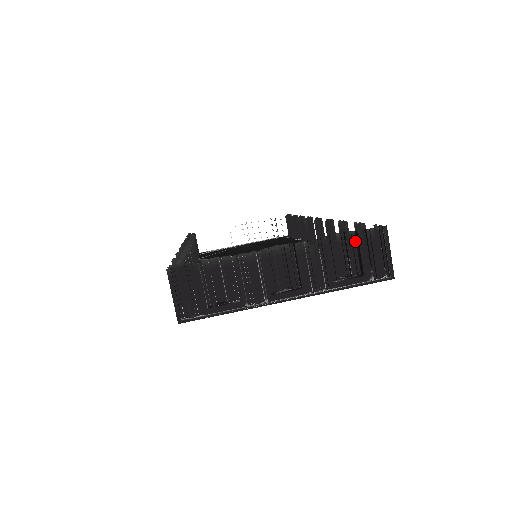
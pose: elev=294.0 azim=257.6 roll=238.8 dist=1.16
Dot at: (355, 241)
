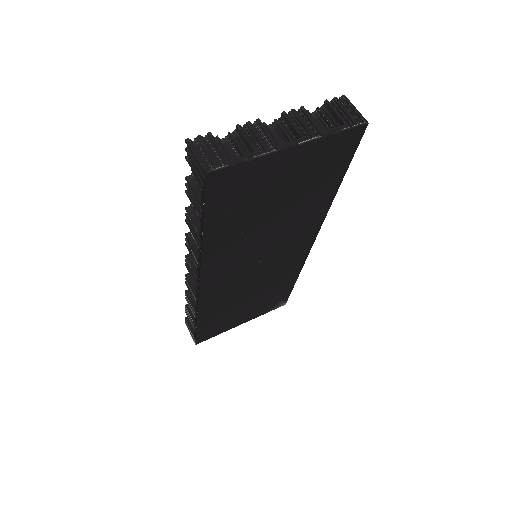
Dot at: (327, 111)
